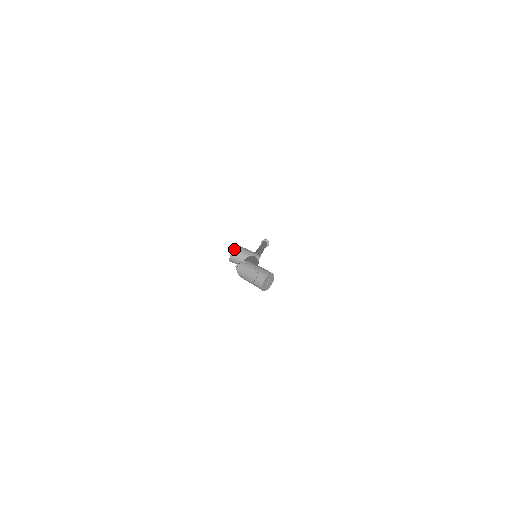
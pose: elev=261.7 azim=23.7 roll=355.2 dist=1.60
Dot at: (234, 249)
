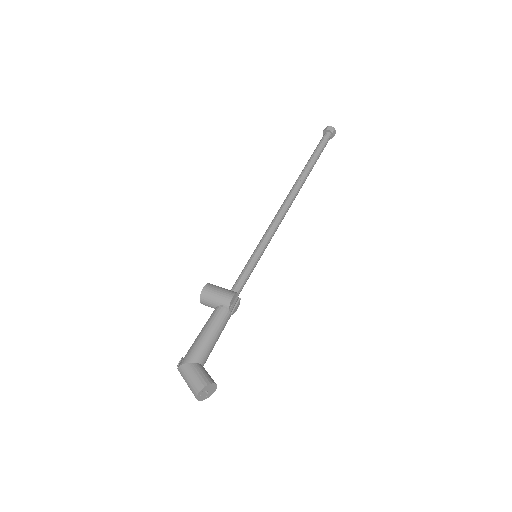
Dot at: (200, 298)
